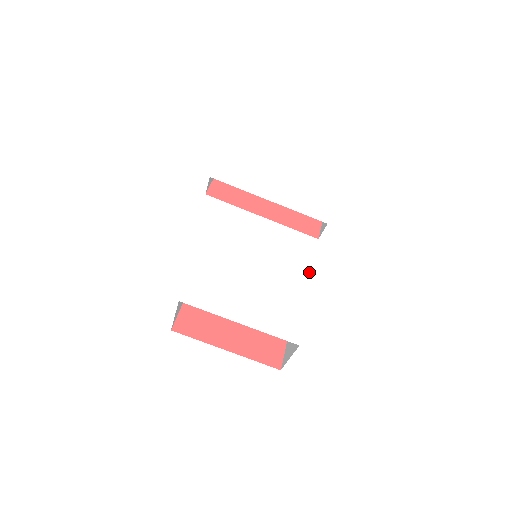
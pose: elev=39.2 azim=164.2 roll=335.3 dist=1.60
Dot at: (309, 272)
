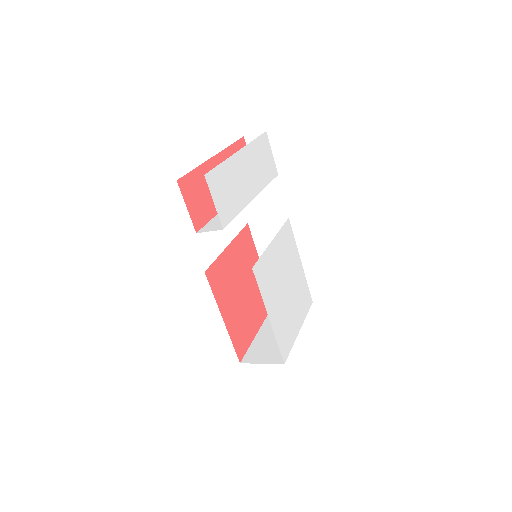
Dot at: (294, 243)
